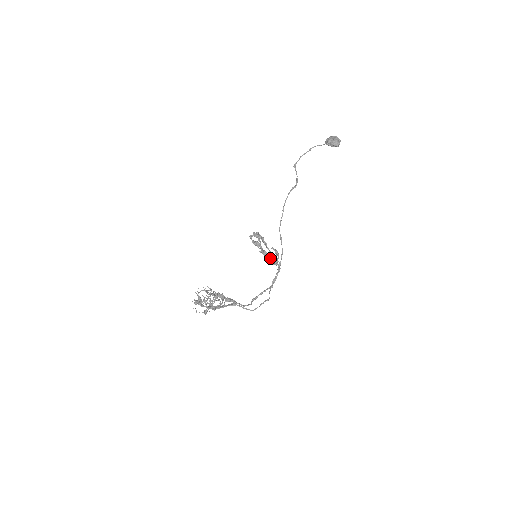
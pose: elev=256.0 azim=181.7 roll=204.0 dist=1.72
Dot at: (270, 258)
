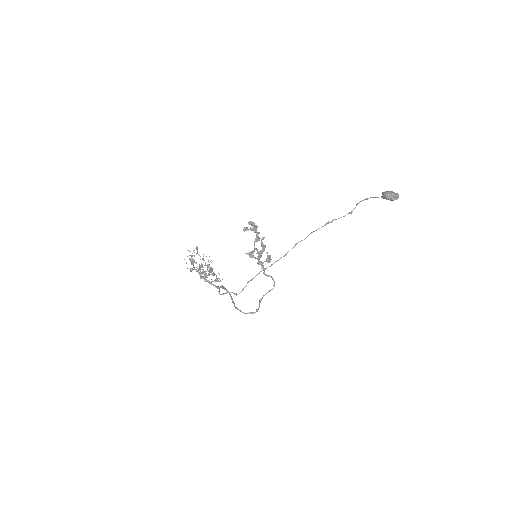
Dot at: occluded
